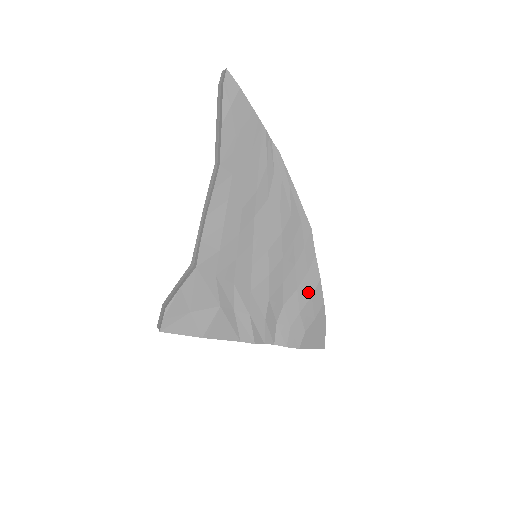
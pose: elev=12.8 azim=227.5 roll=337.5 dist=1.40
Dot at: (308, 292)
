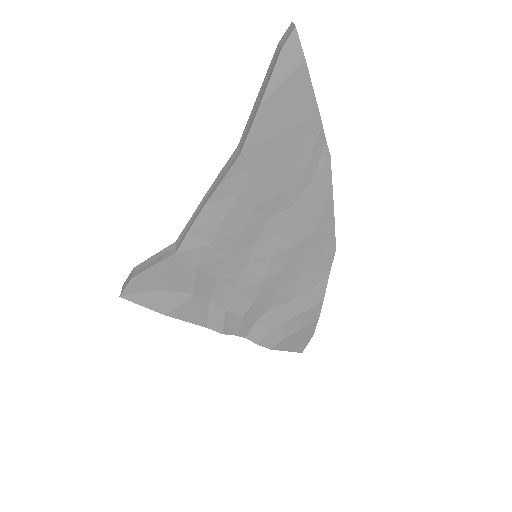
Dot at: (303, 306)
